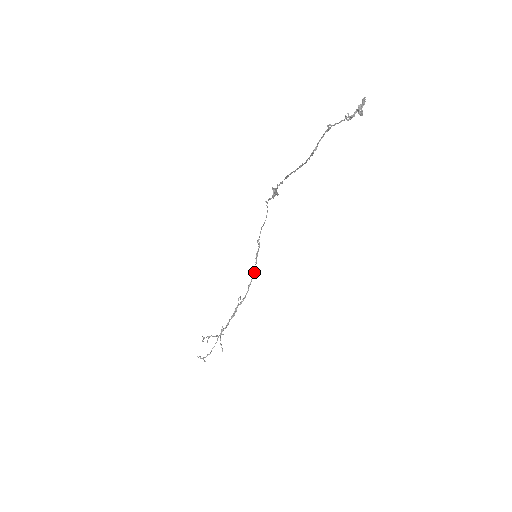
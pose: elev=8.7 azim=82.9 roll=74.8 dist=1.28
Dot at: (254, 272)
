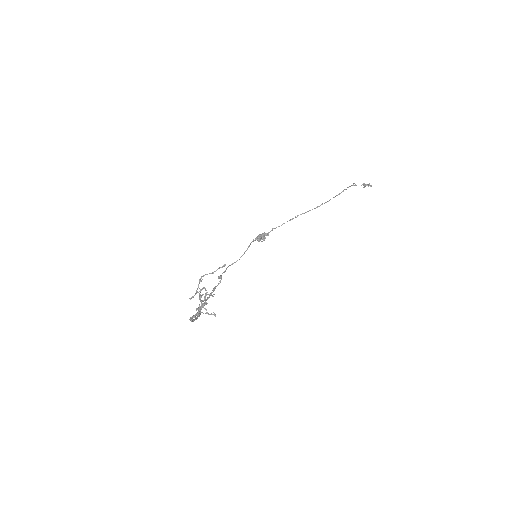
Dot at: occluded
